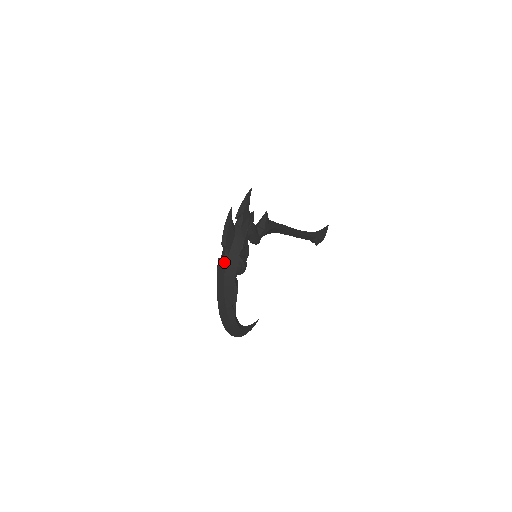
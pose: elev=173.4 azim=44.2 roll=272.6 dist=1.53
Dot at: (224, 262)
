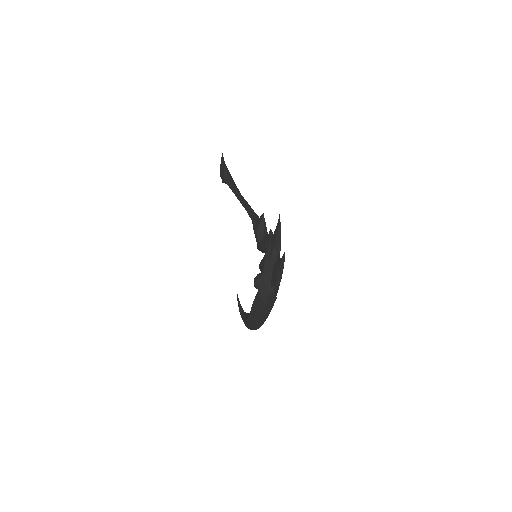
Dot at: occluded
